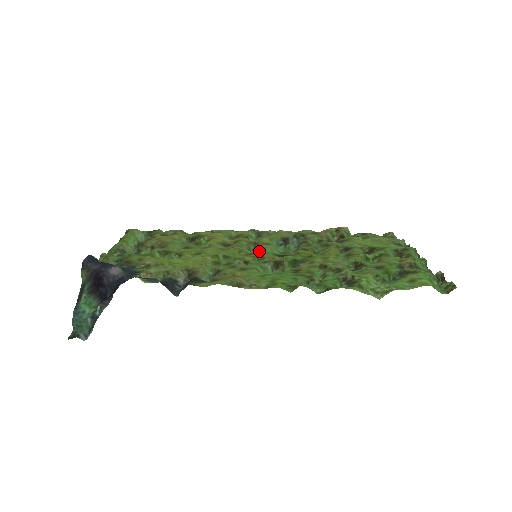
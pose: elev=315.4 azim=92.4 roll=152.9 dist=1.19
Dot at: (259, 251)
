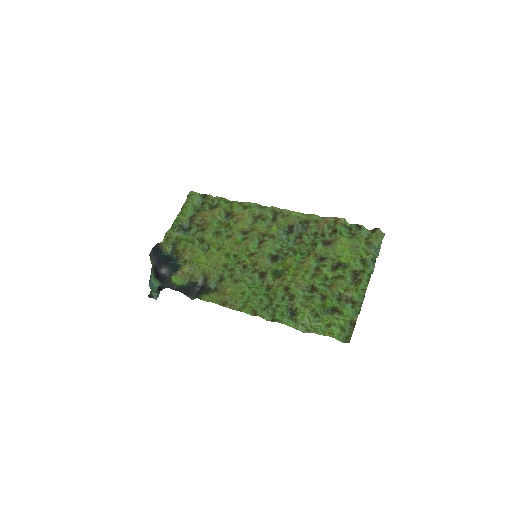
Dot at: (259, 252)
